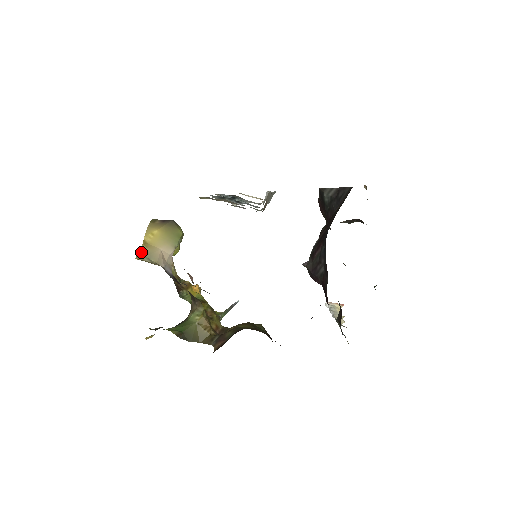
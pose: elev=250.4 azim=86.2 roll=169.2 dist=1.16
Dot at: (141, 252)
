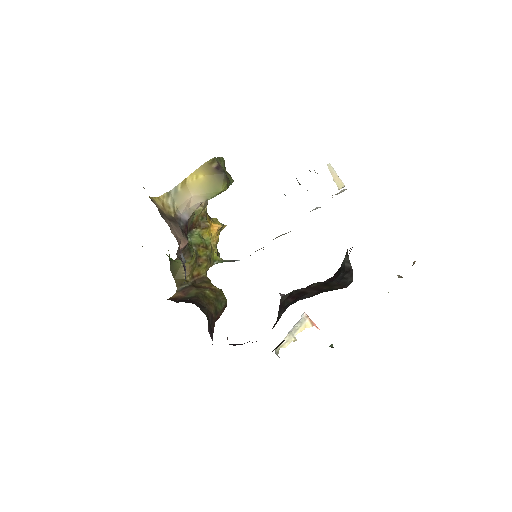
Dot at: (173, 190)
